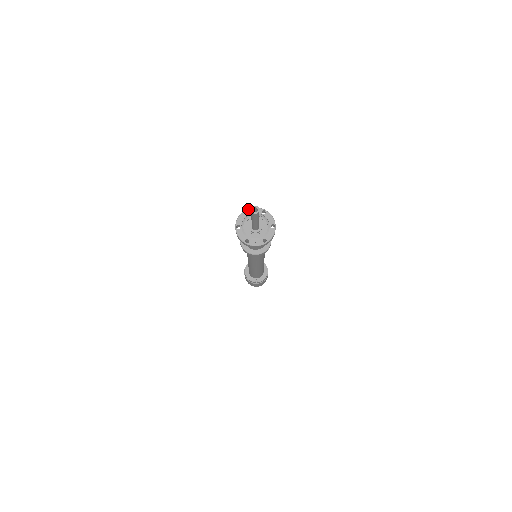
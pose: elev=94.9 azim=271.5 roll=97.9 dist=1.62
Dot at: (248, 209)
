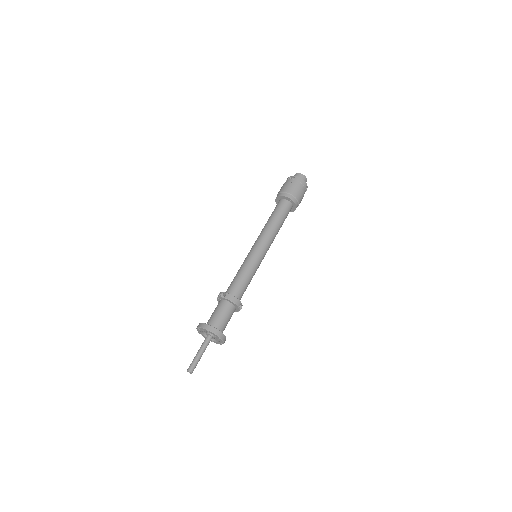
Dot at: (210, 331)
